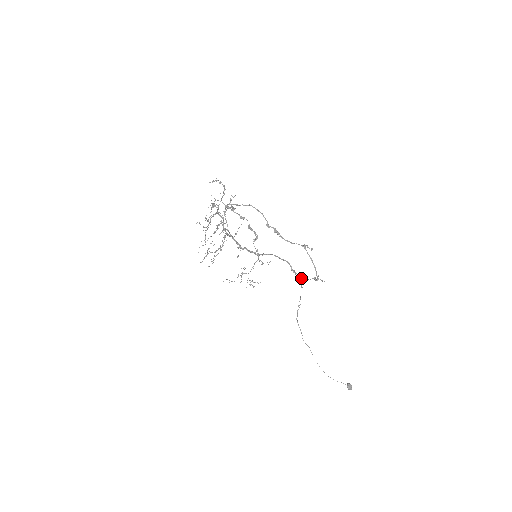
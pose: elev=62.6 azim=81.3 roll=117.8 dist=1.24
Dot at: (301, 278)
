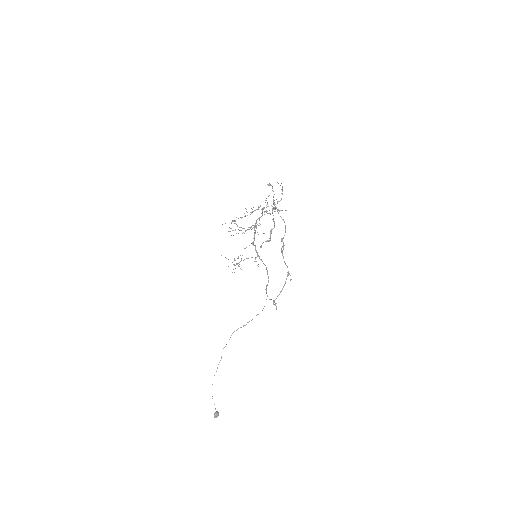
Dot at: occluded
